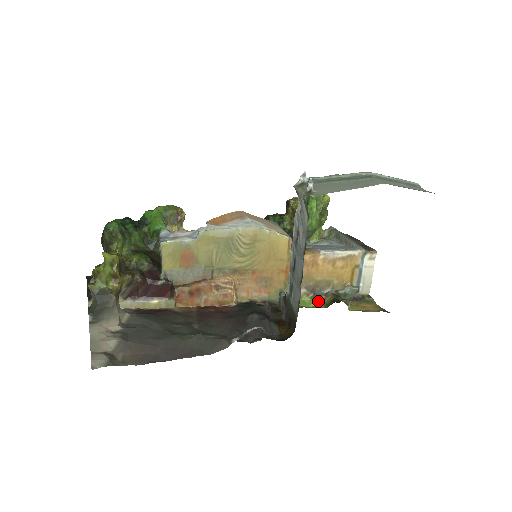
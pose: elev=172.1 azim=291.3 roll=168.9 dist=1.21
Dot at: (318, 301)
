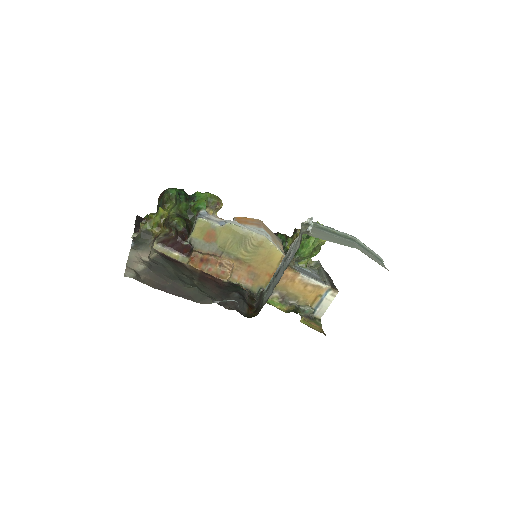
Dot at: (283, 306)
